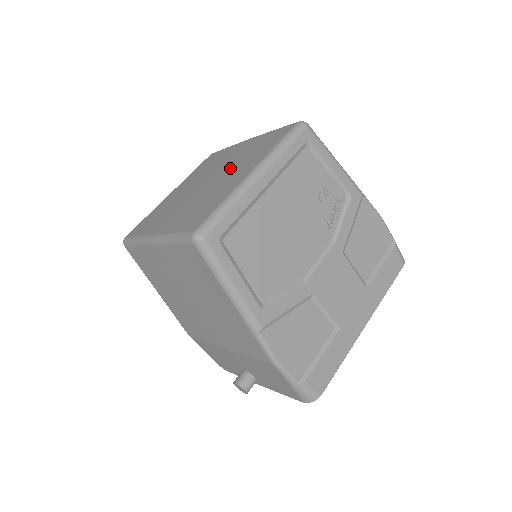
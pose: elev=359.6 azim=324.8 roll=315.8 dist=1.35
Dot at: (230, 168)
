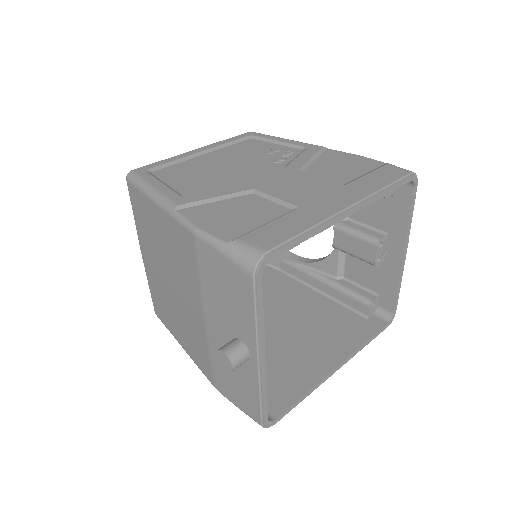
Dot at: occluded
